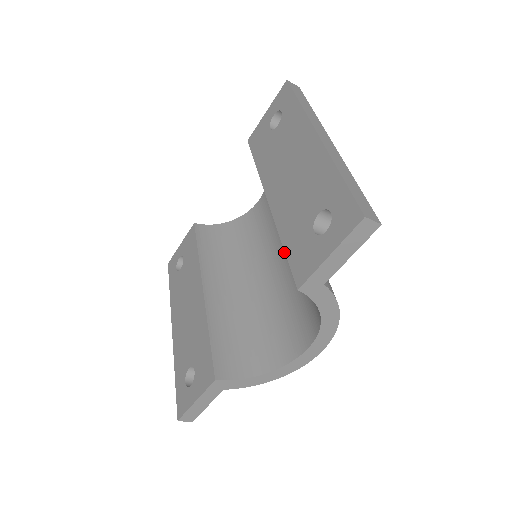
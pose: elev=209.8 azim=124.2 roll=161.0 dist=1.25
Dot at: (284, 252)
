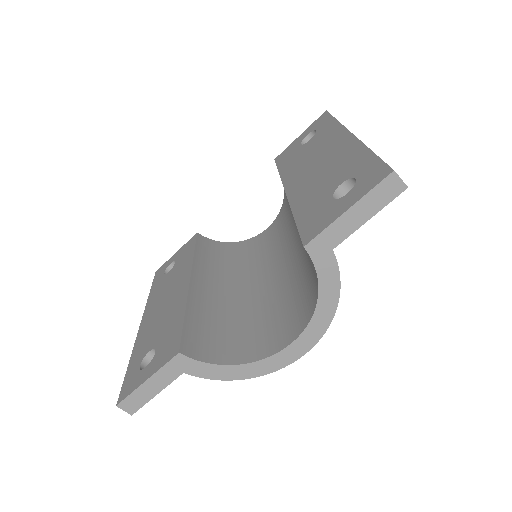
Dot at: (285, 262)
